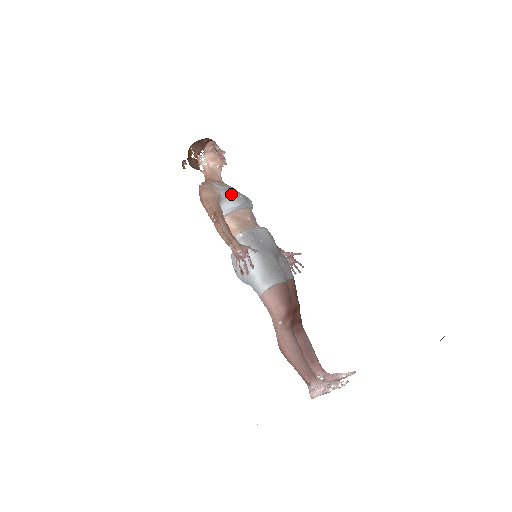
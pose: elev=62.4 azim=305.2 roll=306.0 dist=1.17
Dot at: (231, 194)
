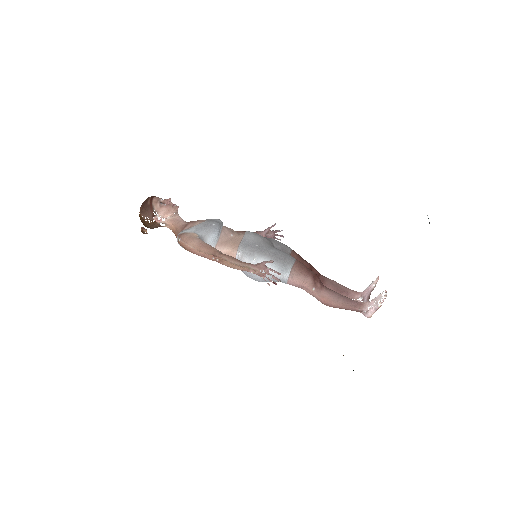
Dot at: (206, 229)
